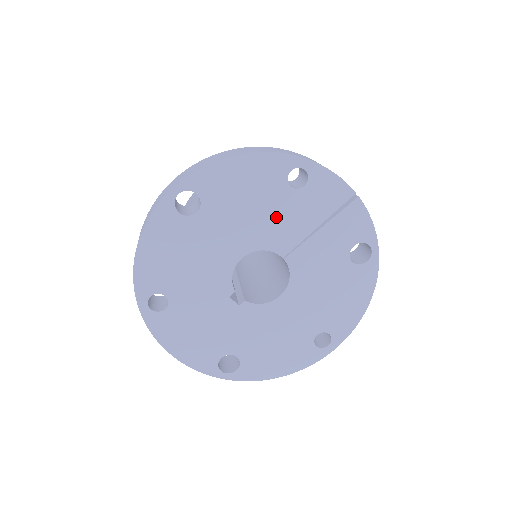
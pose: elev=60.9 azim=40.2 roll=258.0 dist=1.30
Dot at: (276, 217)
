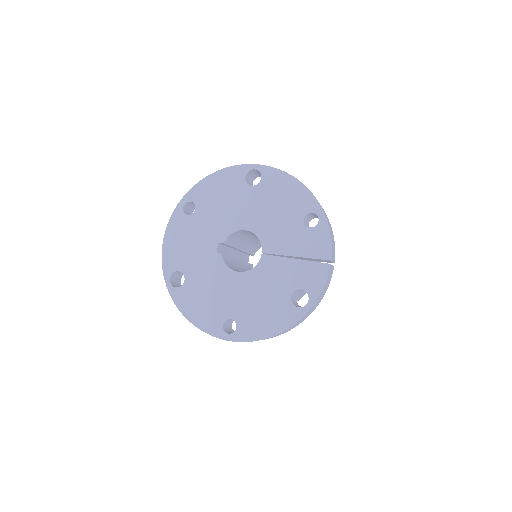
Dot at: (281, 228)
